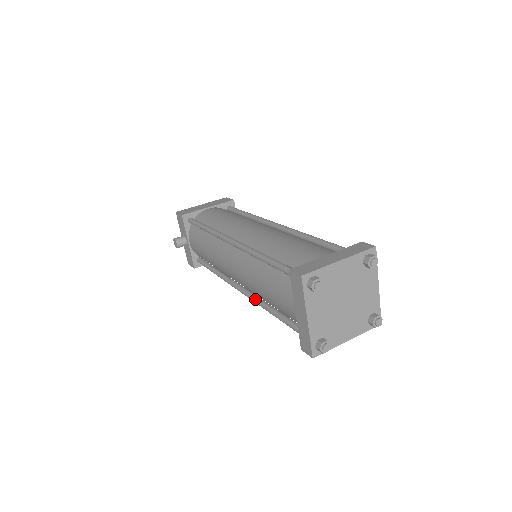
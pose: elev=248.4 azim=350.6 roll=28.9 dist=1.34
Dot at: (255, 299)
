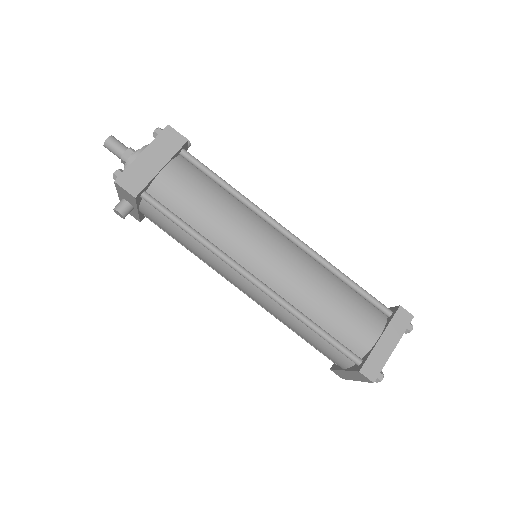
Dot at: (268, 311)
